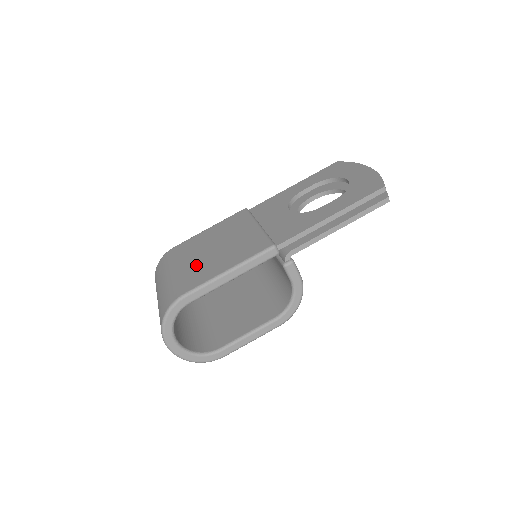
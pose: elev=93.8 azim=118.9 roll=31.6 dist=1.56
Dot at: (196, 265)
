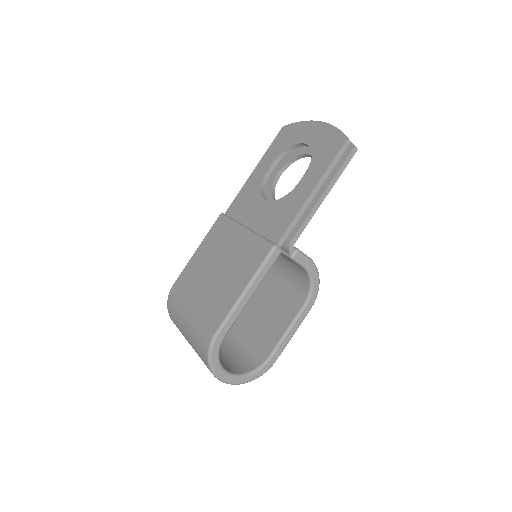
Dot at: (209, 296)
